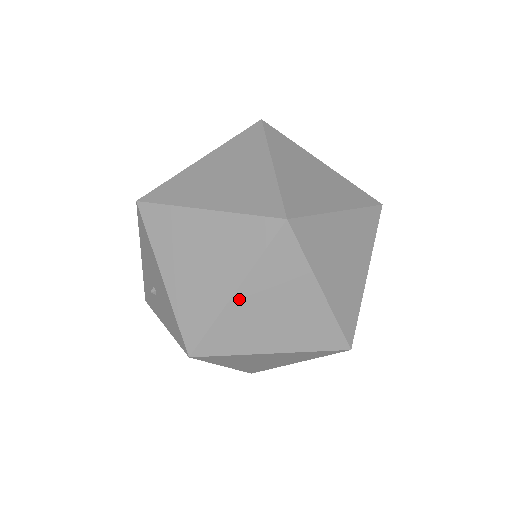
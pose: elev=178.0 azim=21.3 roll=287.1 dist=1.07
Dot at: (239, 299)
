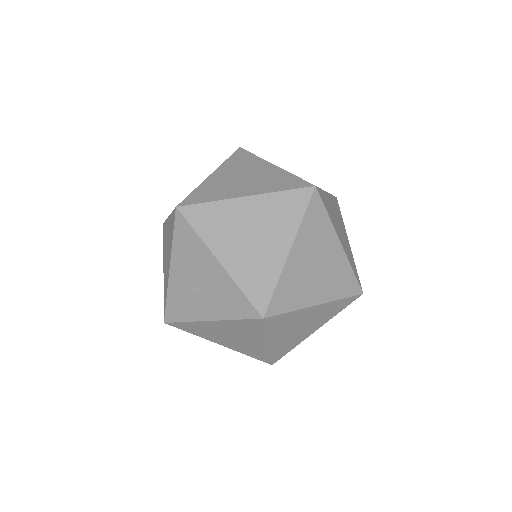
Dot at: (293, 256)
